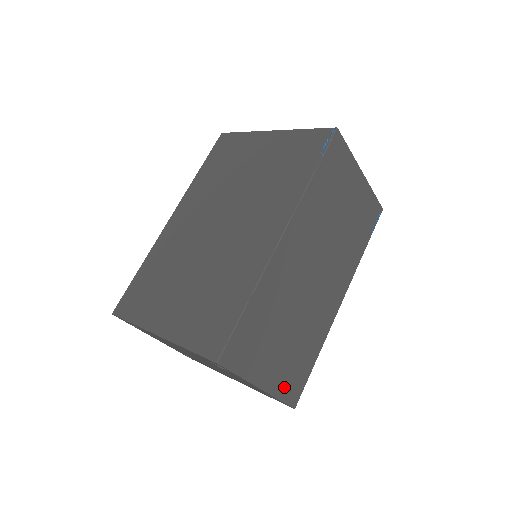
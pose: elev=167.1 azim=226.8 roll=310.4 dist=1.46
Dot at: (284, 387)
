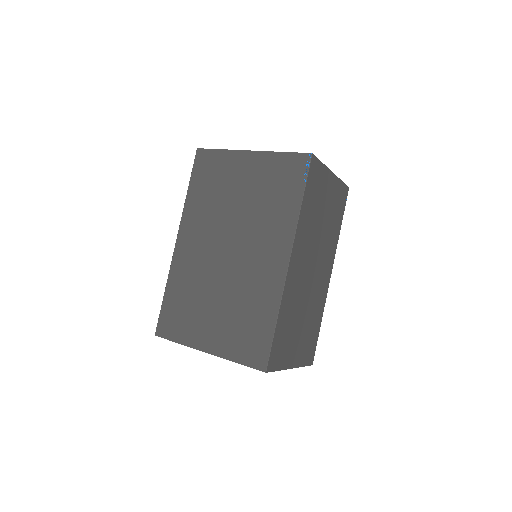
Dot at: (305, 357)
